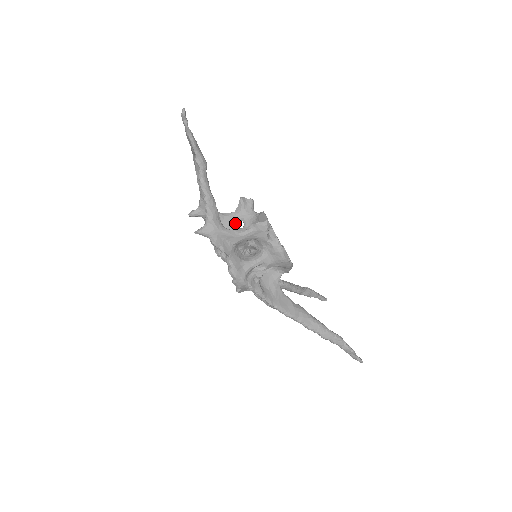
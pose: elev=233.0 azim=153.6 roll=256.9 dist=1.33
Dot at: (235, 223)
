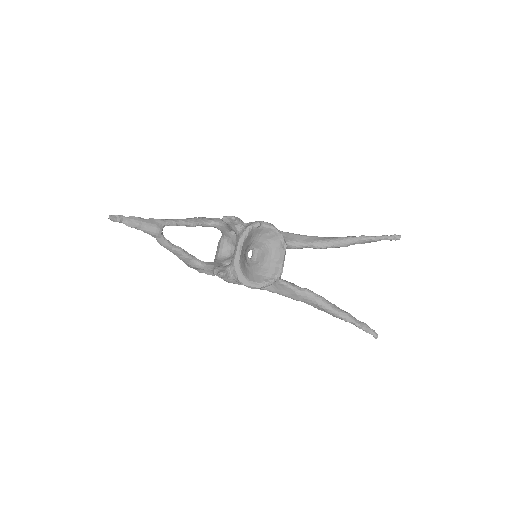
Dot at: (231, 230)
